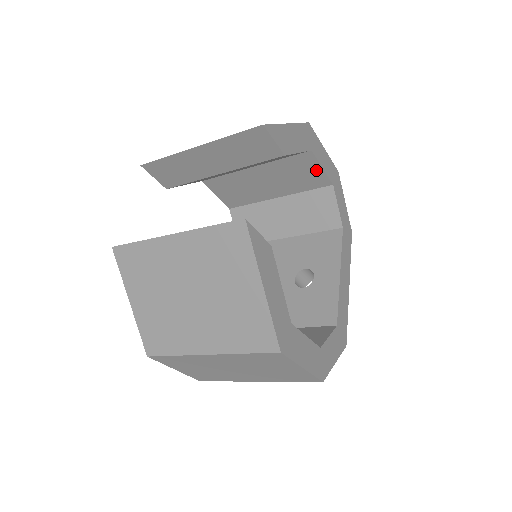
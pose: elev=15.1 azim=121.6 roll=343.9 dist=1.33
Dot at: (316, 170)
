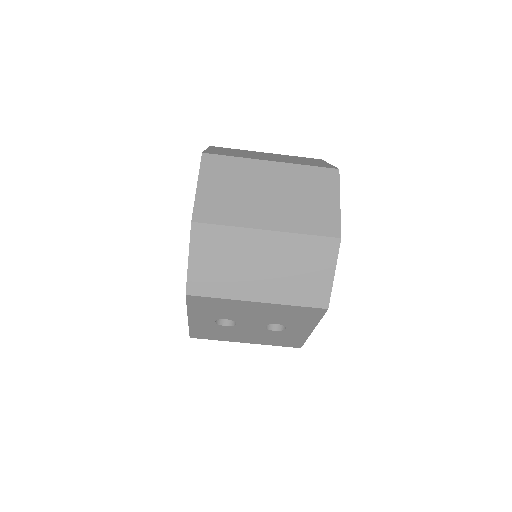
Dot at: occluded
